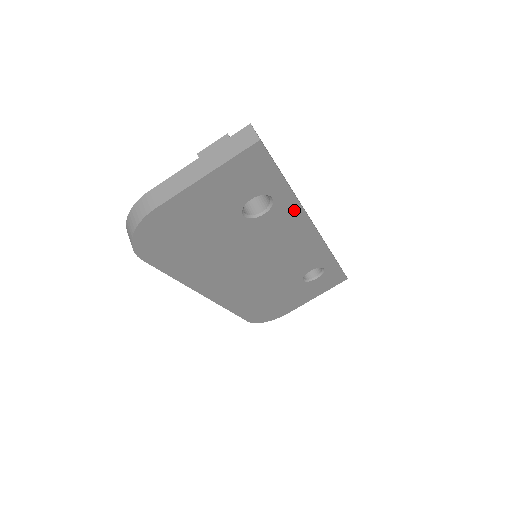
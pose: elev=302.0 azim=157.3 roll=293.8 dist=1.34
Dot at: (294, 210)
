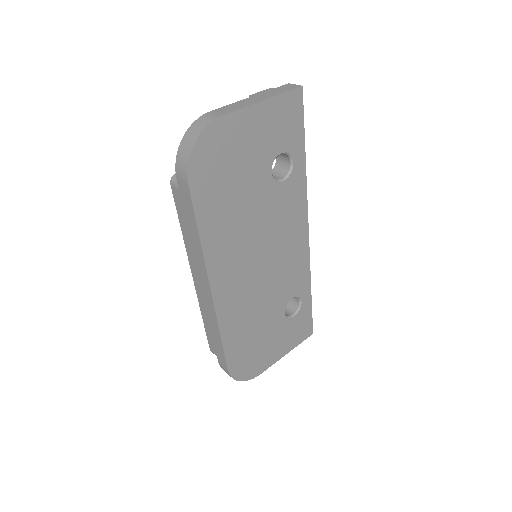
Dot at: (301, 191)
